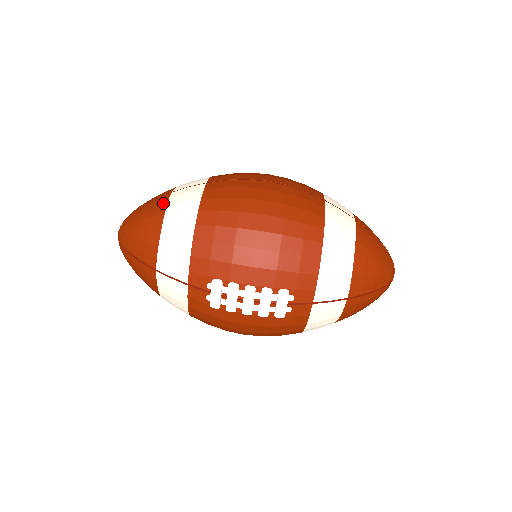
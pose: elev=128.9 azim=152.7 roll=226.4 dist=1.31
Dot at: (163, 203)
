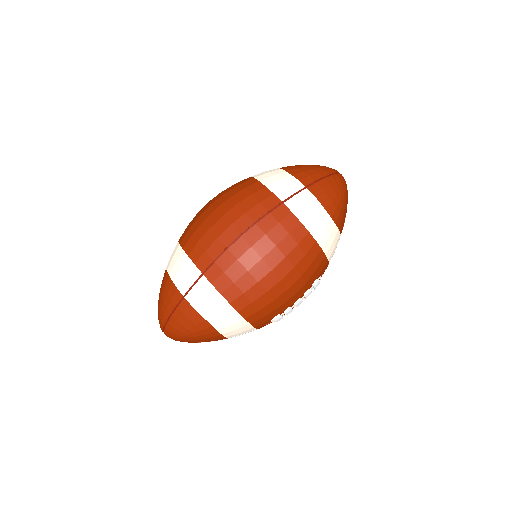
Dot at: (192, 312)
